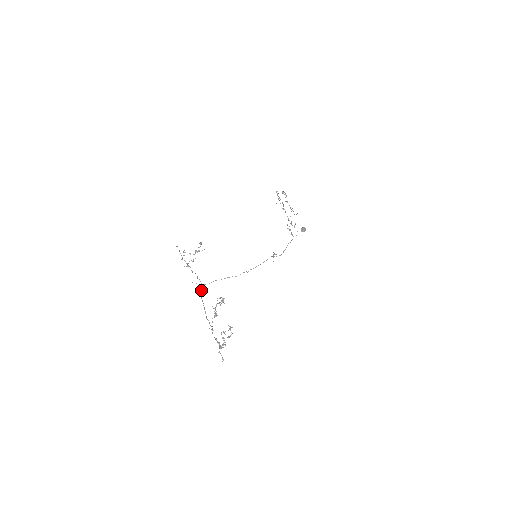
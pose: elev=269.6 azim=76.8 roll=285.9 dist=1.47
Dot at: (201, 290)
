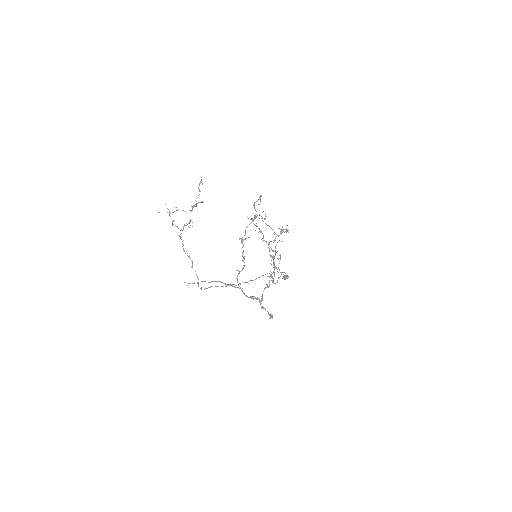
Dot at: (201, 281)
